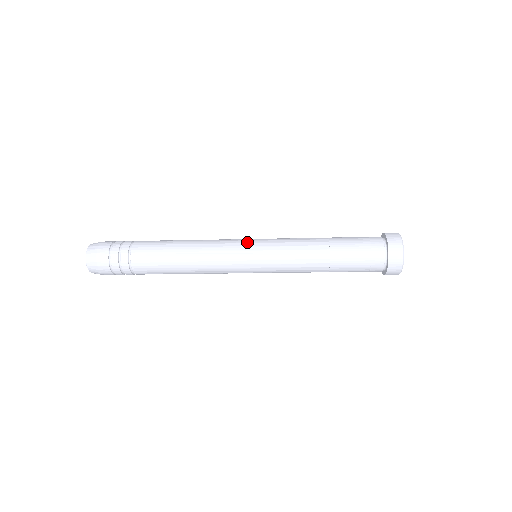
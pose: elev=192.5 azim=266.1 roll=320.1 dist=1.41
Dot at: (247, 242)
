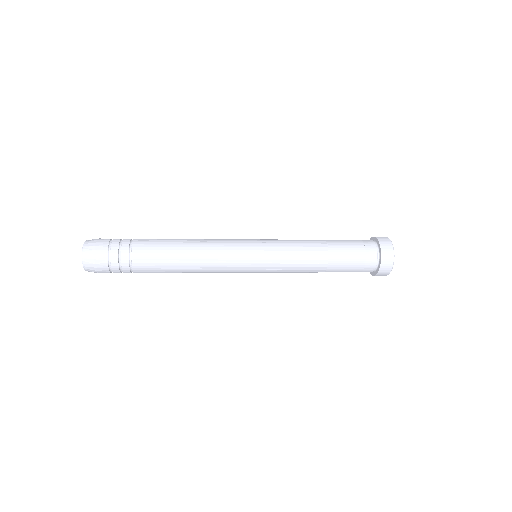
Dot at: (250, 258)
